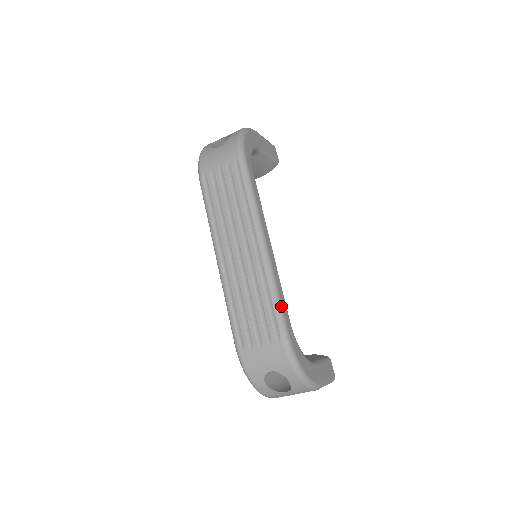
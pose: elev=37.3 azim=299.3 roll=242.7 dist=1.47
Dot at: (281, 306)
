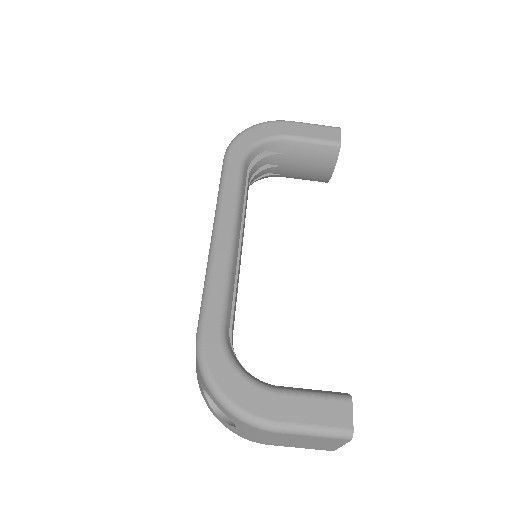
Dot at: (207, 301)
